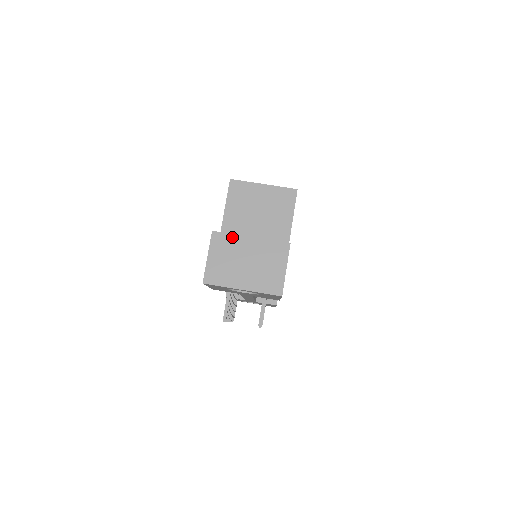
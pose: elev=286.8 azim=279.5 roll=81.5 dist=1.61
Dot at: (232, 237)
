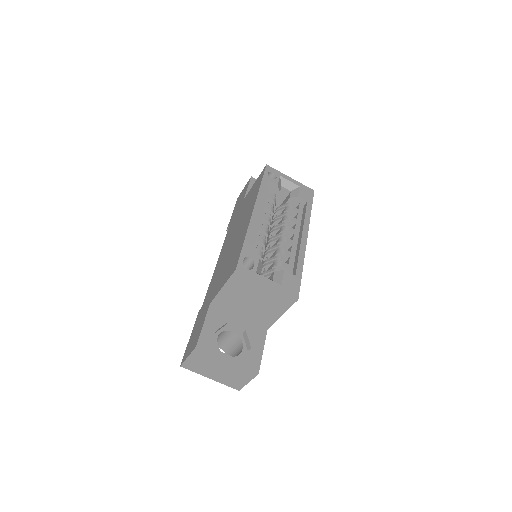
Dot at: (212, 355)
